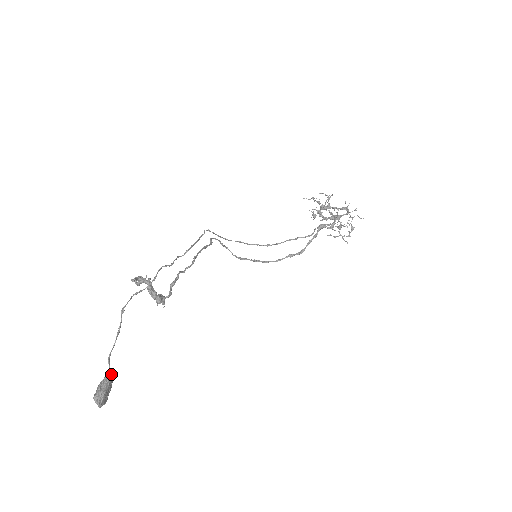
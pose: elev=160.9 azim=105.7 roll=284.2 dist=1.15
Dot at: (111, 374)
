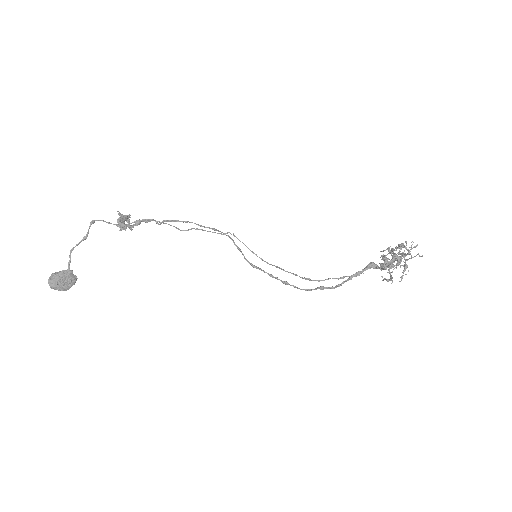
Dot at: (72, 271)
